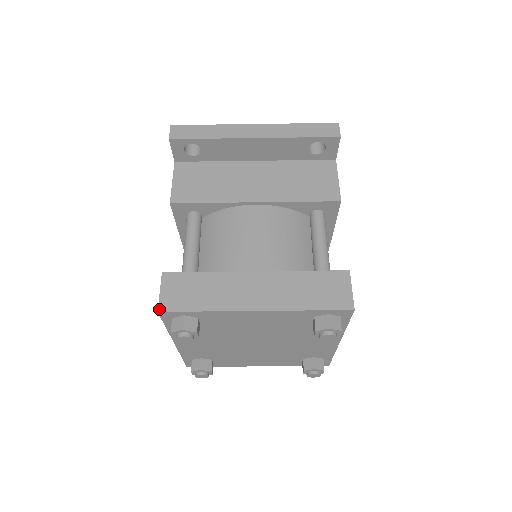
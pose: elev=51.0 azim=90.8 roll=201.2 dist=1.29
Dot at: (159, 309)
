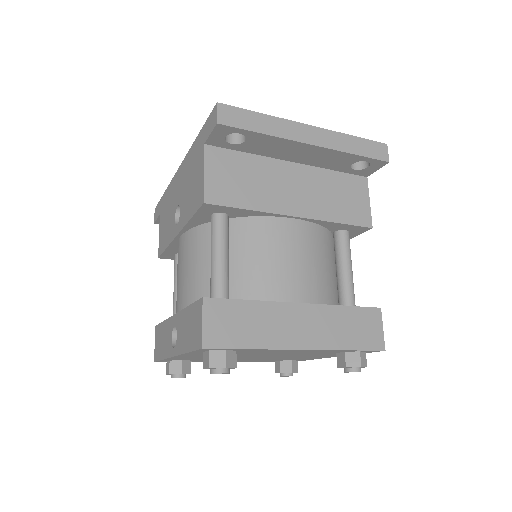
Dot at: (204, 345)
